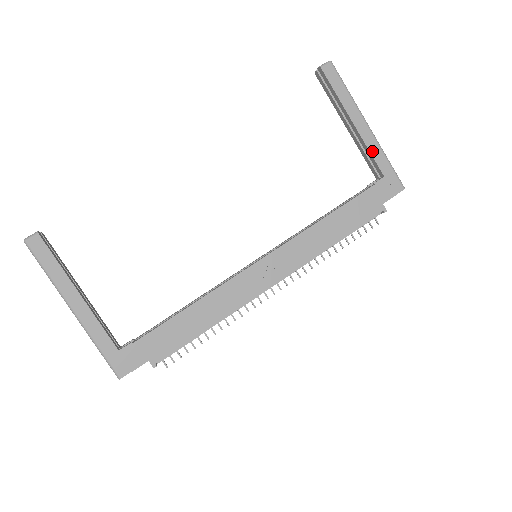
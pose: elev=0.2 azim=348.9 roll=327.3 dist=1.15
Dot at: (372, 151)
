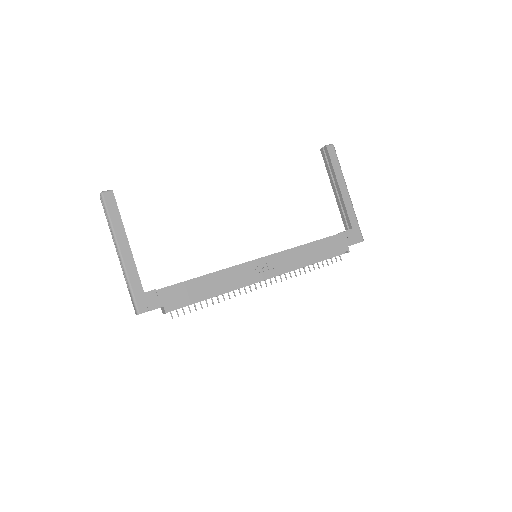
Dot at: (348, 209)
